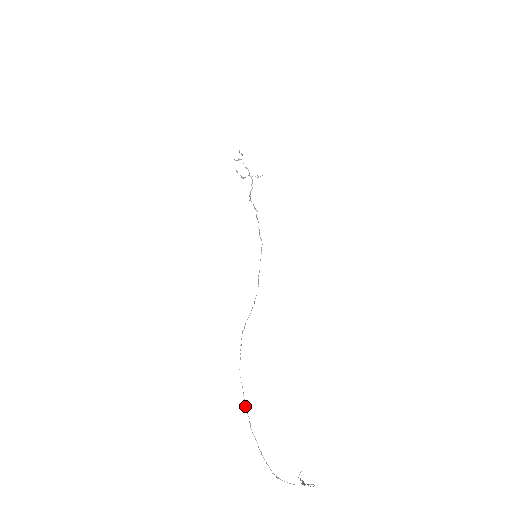
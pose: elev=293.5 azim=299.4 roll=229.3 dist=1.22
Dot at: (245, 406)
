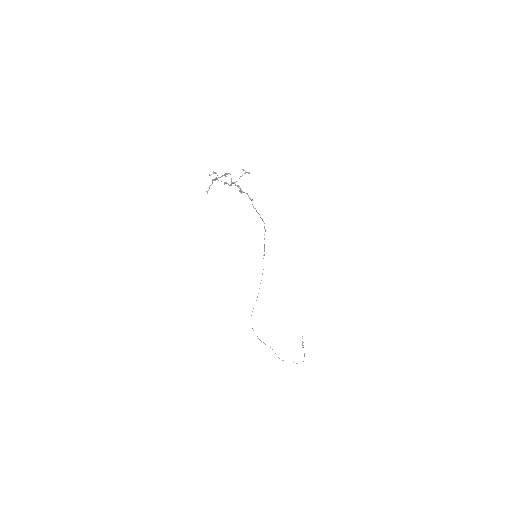
Dot at: occluded
